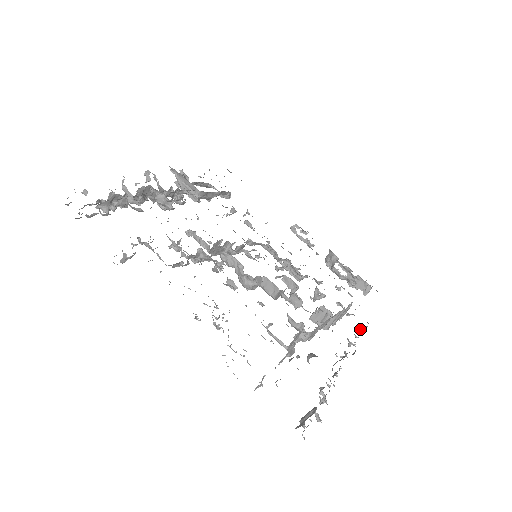
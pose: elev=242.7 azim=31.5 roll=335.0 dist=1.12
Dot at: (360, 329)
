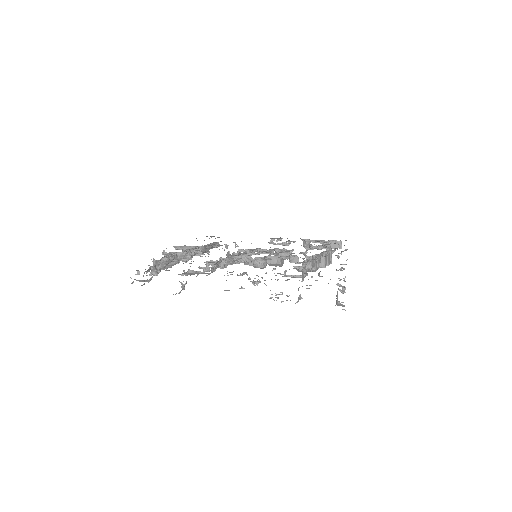
Dot at: occluded
